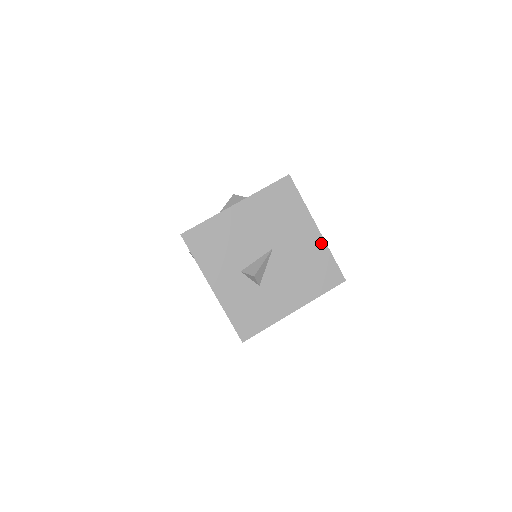
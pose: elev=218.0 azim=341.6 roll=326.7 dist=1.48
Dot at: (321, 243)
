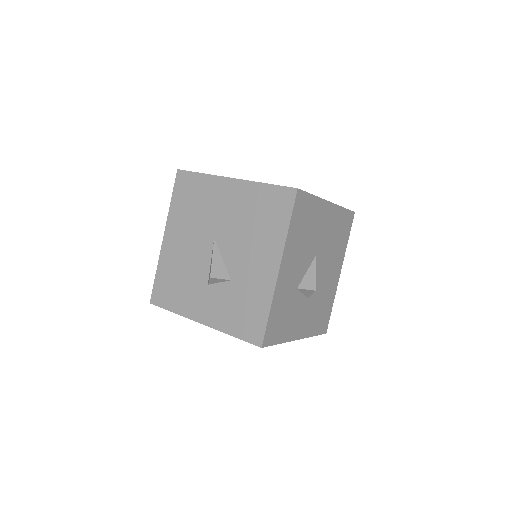
Dot at: (245, 186)
